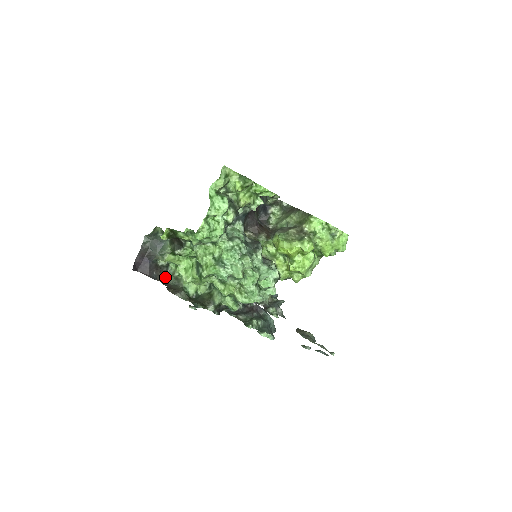
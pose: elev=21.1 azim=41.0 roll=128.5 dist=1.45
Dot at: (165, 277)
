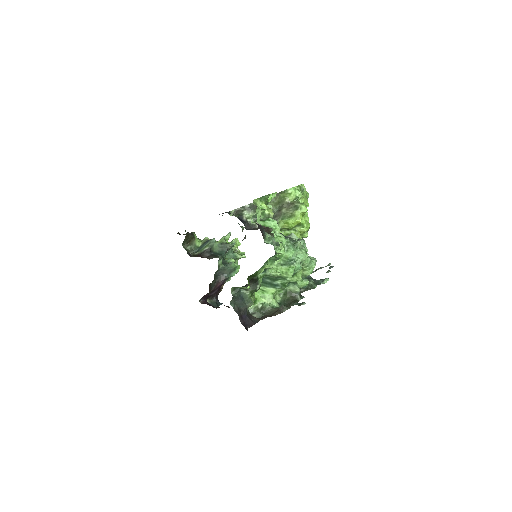
Dot at: occluded
